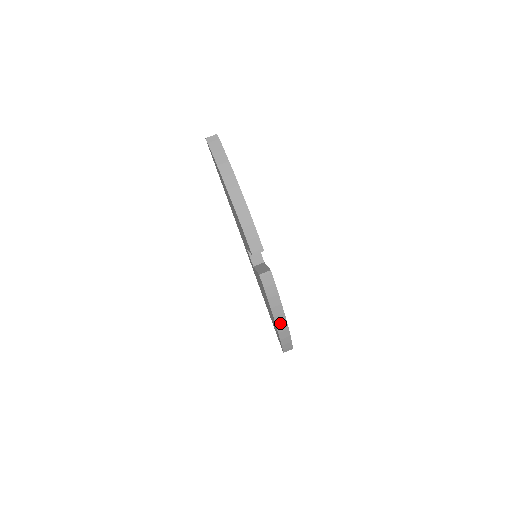
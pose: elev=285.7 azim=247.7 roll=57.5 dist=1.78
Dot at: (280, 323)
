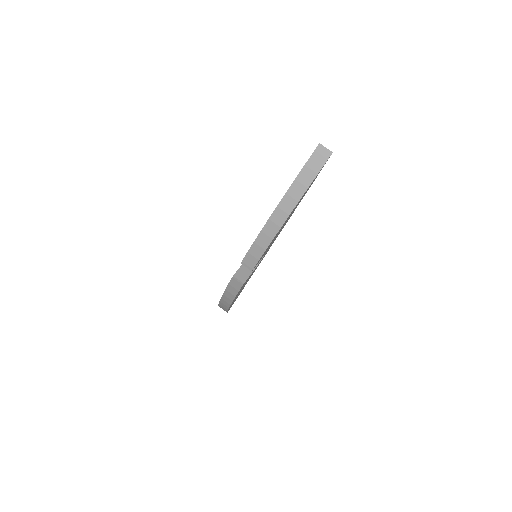
Dot at: (224, 303)
